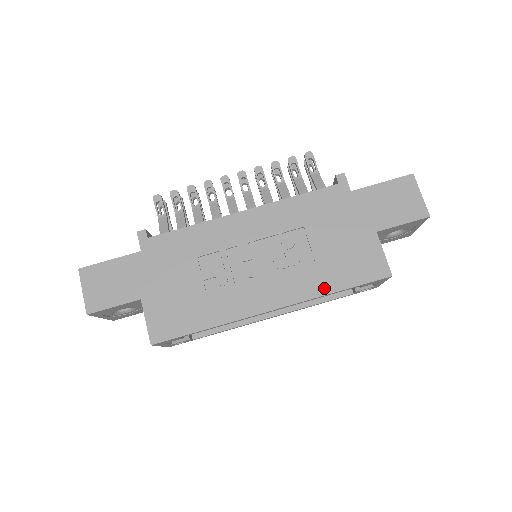
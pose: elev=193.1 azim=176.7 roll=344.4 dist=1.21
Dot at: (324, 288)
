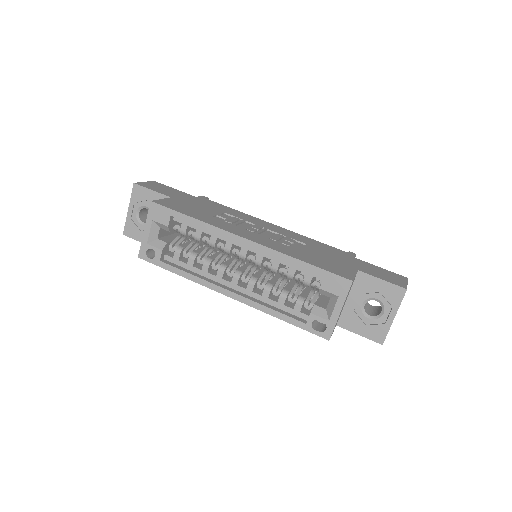
Dot at: (294, 255)
